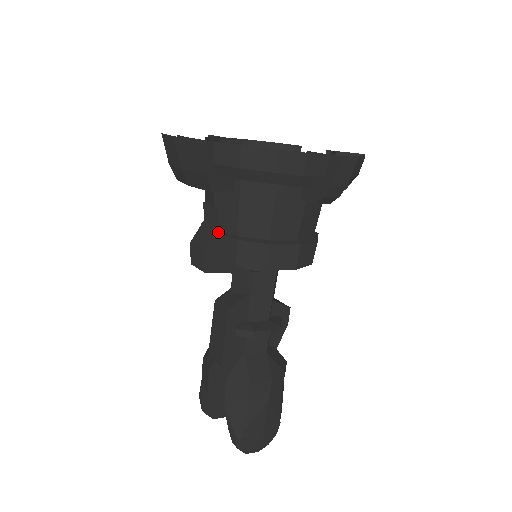
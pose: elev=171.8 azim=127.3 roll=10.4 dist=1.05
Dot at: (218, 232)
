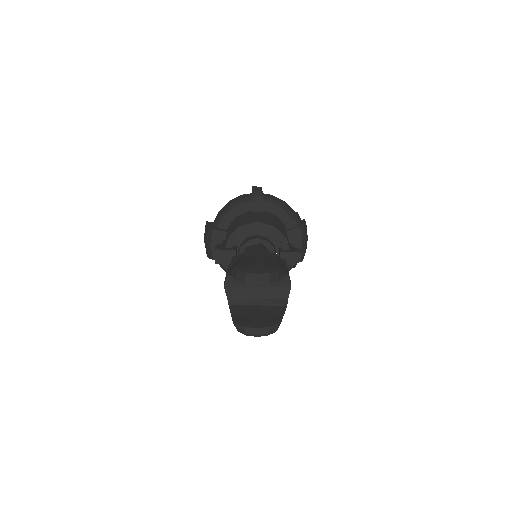
Dot at: (223, 244)
